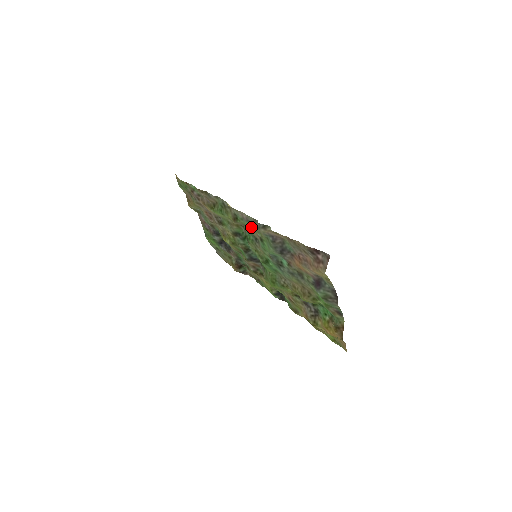
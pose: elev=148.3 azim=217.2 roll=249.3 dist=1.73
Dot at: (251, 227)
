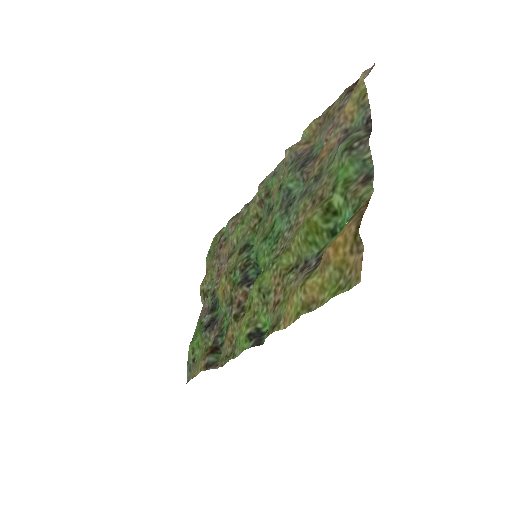
Dot at: (274, 183)
